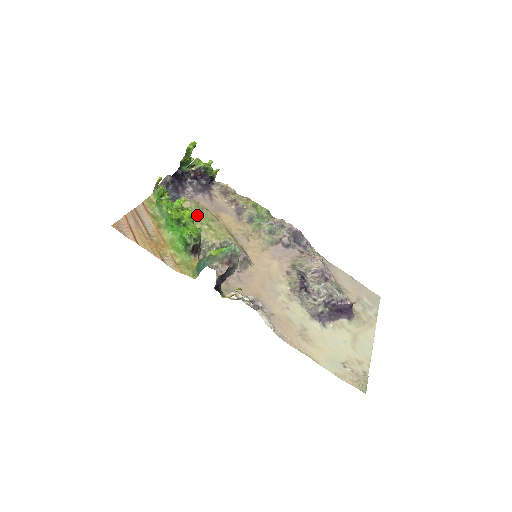
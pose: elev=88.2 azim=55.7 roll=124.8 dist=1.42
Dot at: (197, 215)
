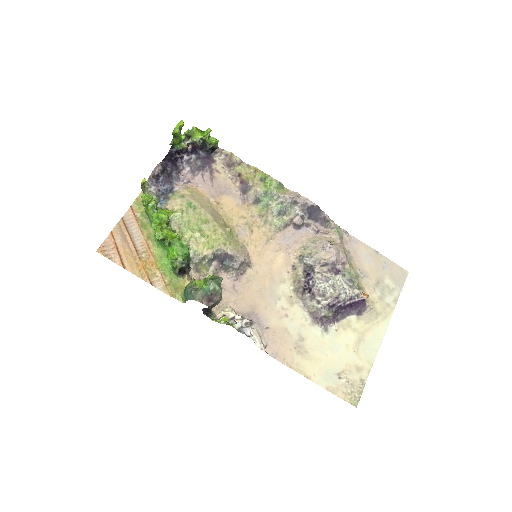
Dot at: (188, 219)
